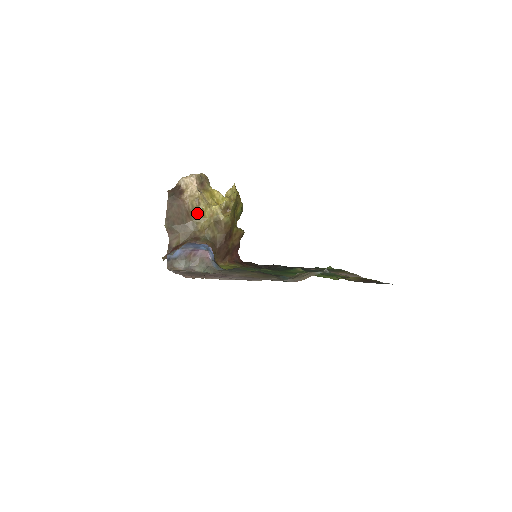
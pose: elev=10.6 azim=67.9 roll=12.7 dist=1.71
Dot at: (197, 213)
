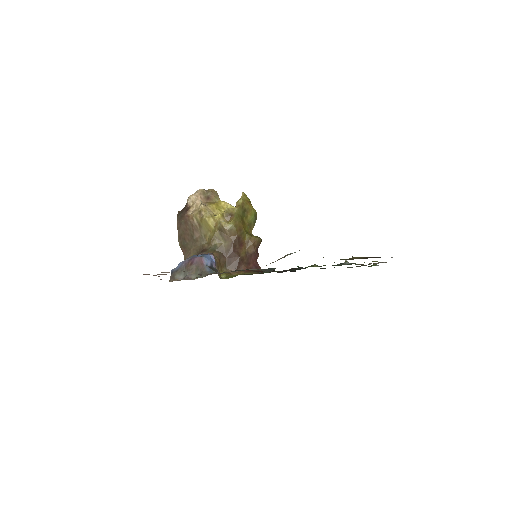
Dot at: (202, 226)
